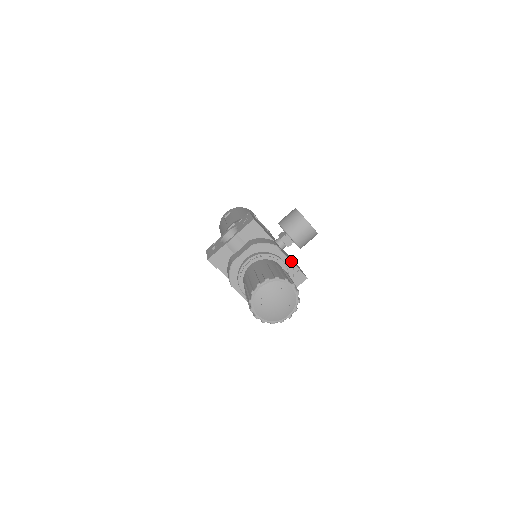
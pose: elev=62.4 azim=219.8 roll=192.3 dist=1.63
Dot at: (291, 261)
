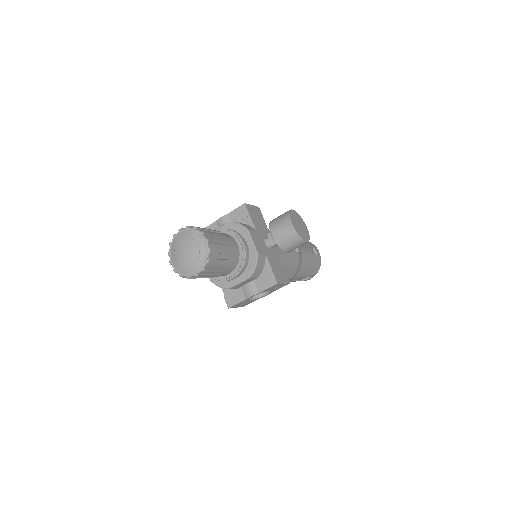
Dot at: (258, 251)
